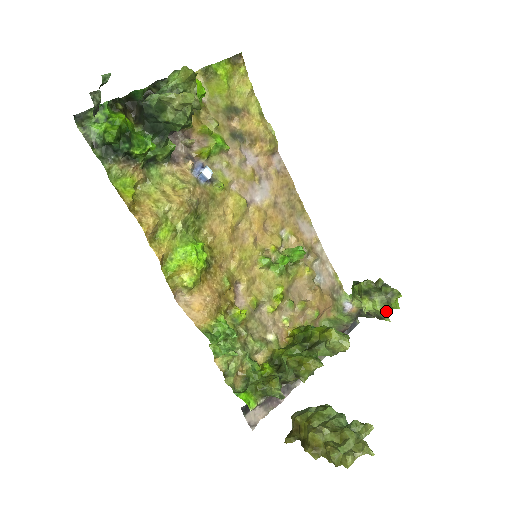
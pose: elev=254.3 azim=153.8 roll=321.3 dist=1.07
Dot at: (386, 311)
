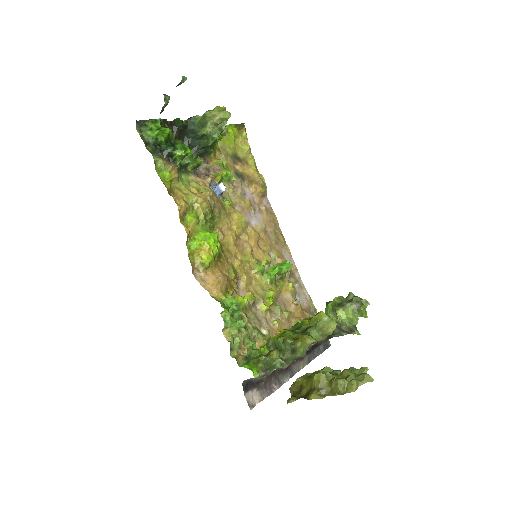
Dot at: (357, 320)
